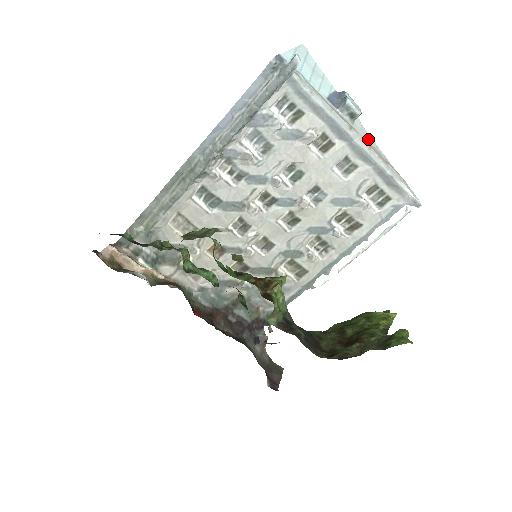
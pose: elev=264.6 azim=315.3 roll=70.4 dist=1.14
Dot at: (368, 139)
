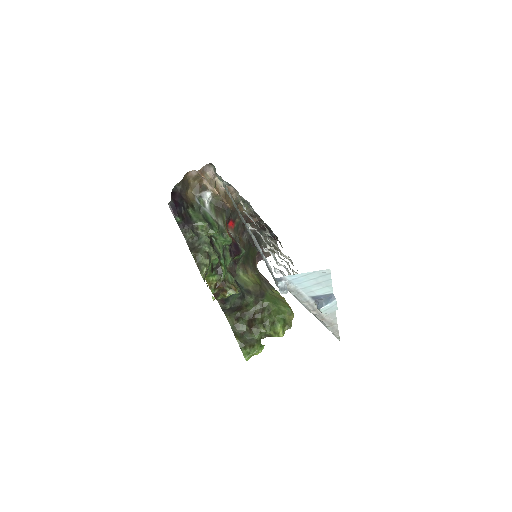
Dot at: (330, 315)
